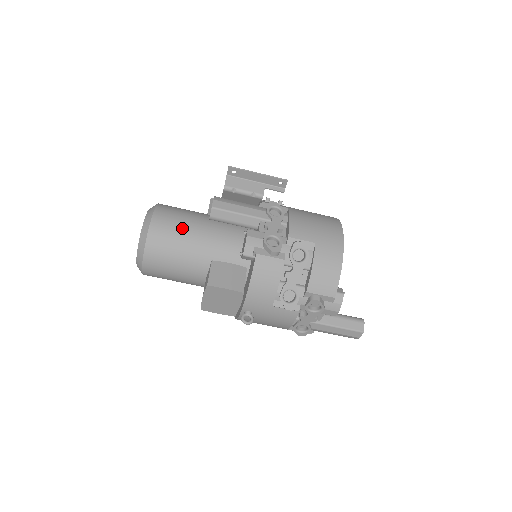
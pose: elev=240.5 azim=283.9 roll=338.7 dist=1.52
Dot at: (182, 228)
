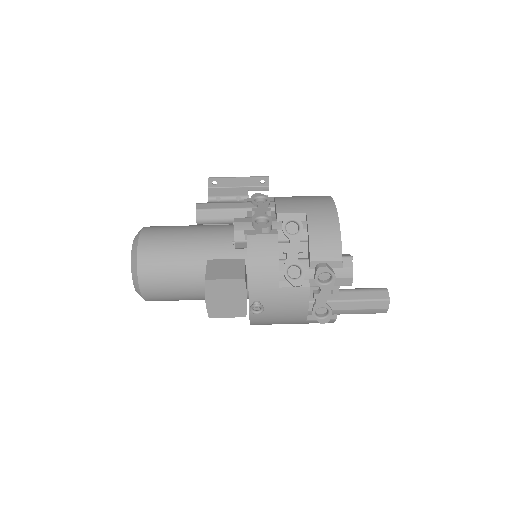
Dot at: (171, 237)
